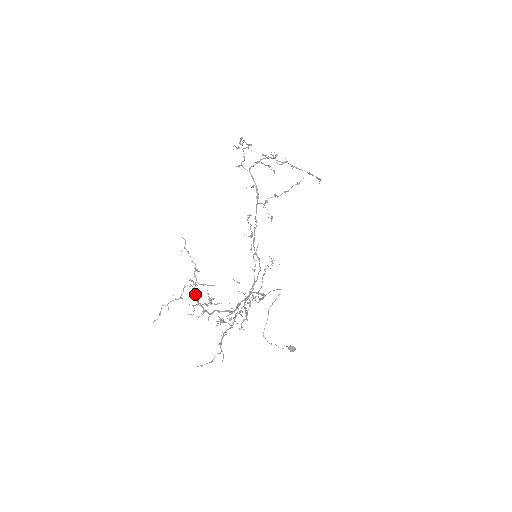
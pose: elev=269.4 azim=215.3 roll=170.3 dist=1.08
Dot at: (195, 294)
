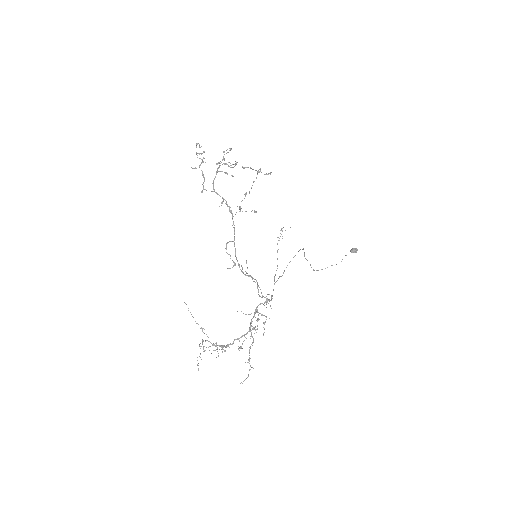
Dot at: (212, 344)
